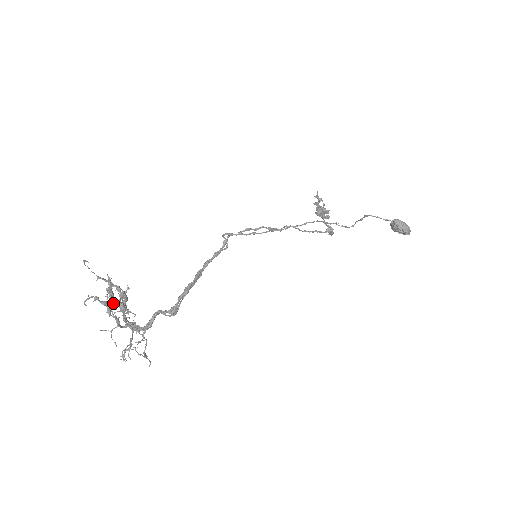
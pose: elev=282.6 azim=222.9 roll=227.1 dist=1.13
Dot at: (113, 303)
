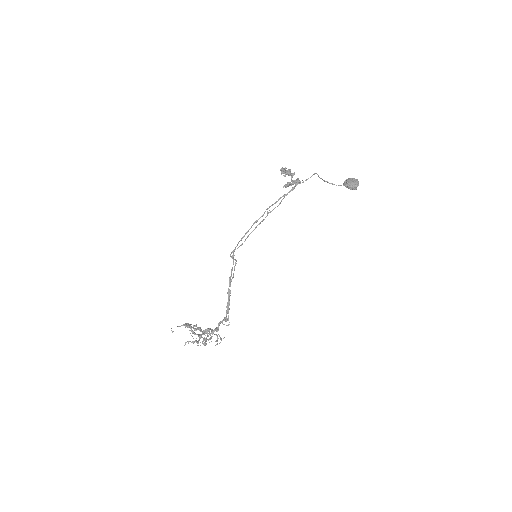
Dot at: (200, 345)
